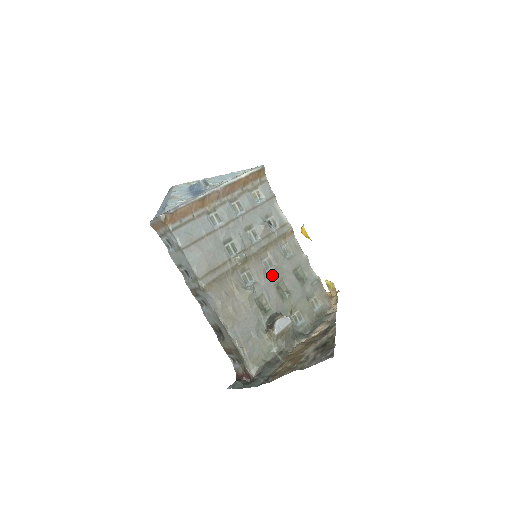
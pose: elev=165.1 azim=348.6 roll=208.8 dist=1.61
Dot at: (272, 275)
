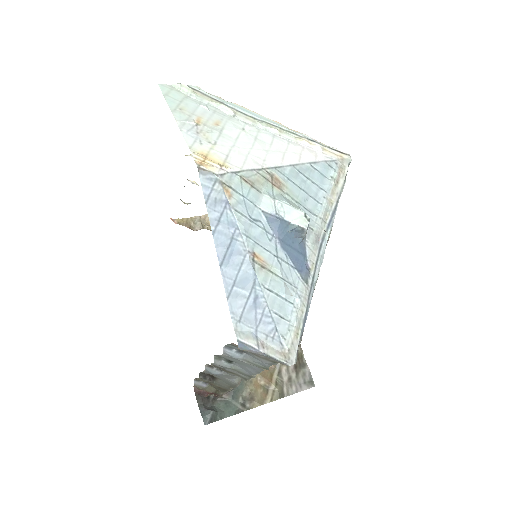
Dot at: occluded
